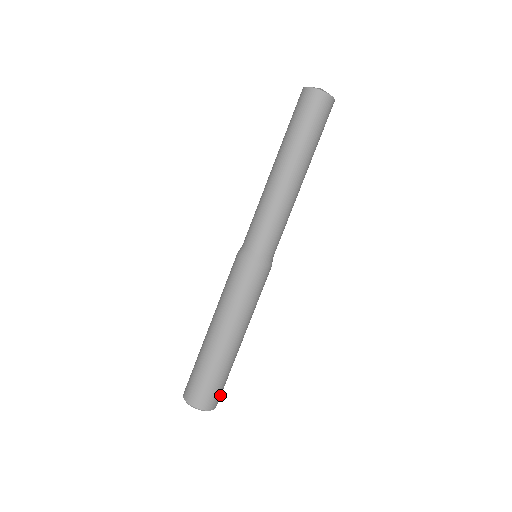
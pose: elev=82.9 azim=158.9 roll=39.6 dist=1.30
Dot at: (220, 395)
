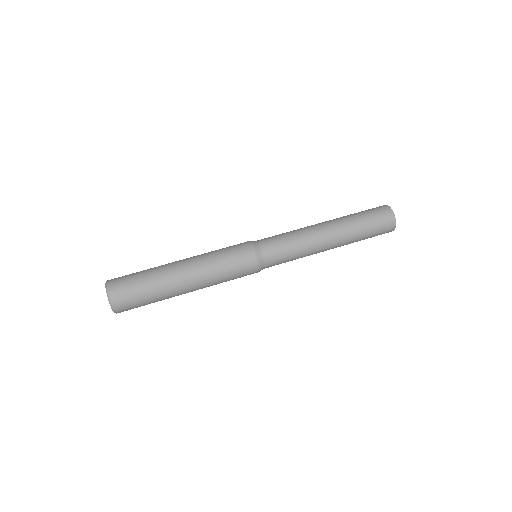
Dot at: (124, 292)
